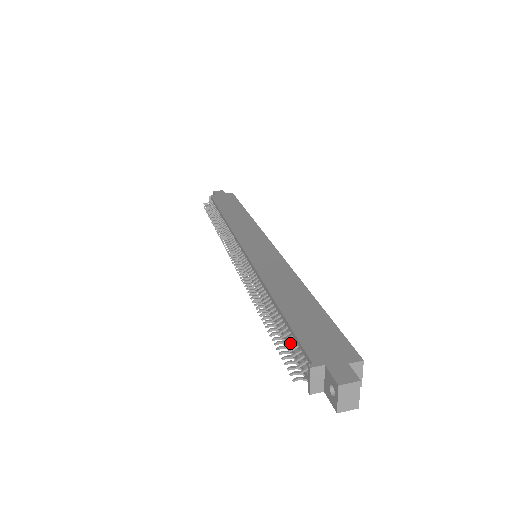
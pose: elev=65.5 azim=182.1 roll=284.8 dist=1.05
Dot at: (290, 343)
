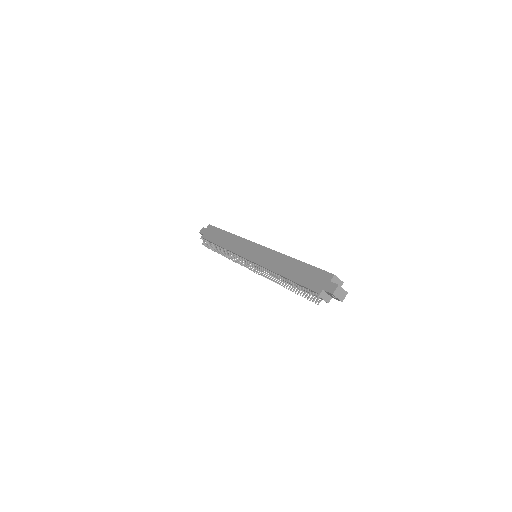
Dot at: (305, 291)
